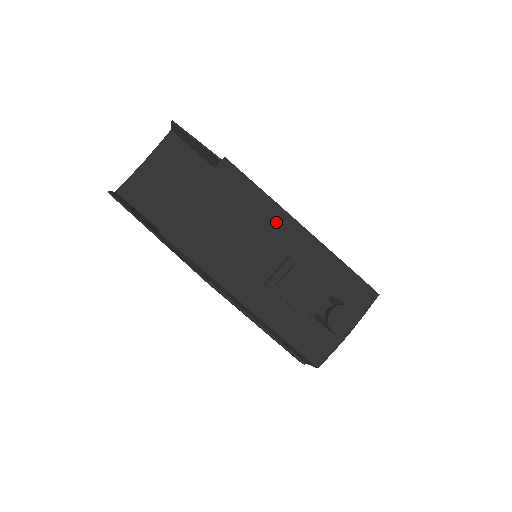
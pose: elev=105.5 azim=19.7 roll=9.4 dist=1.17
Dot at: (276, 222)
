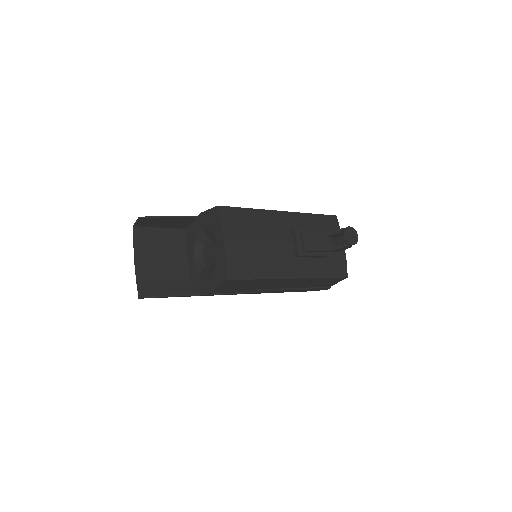
Dot at: (271, 220)
